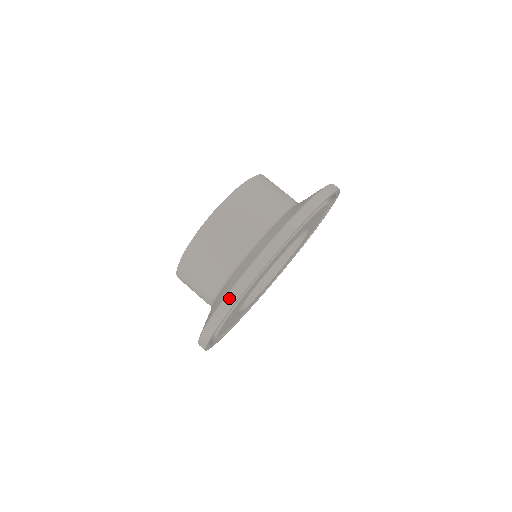
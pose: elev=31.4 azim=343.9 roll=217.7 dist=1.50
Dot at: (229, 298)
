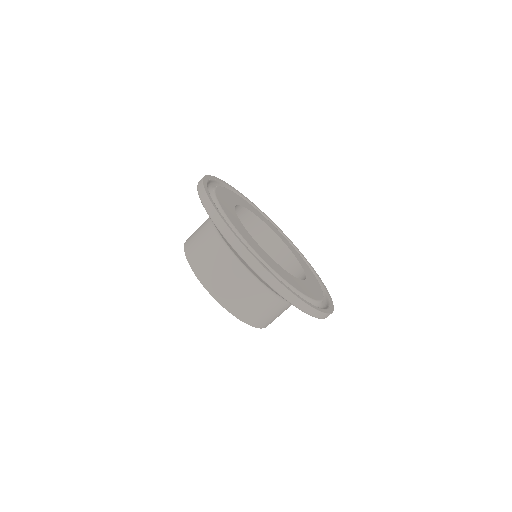
Dot at: (253, 266)
